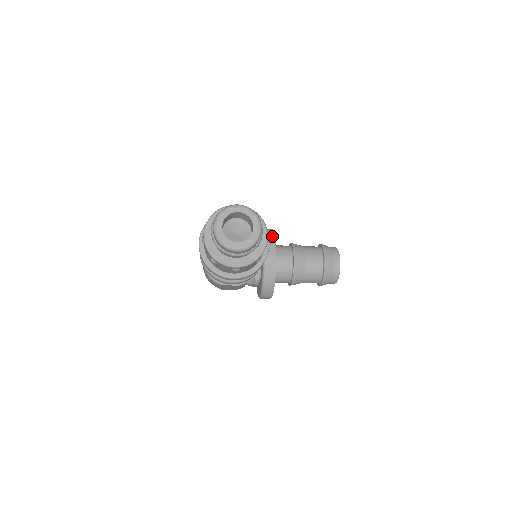
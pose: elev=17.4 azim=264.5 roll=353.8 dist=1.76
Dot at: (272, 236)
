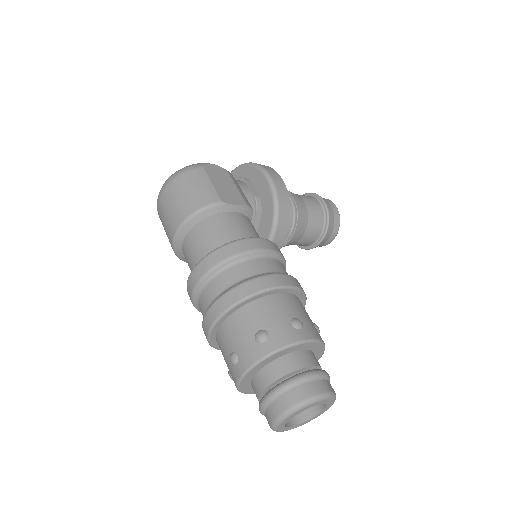
Dot at: (286, 221)
